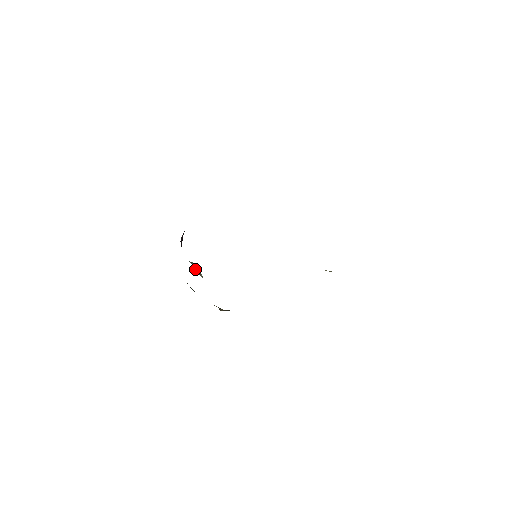
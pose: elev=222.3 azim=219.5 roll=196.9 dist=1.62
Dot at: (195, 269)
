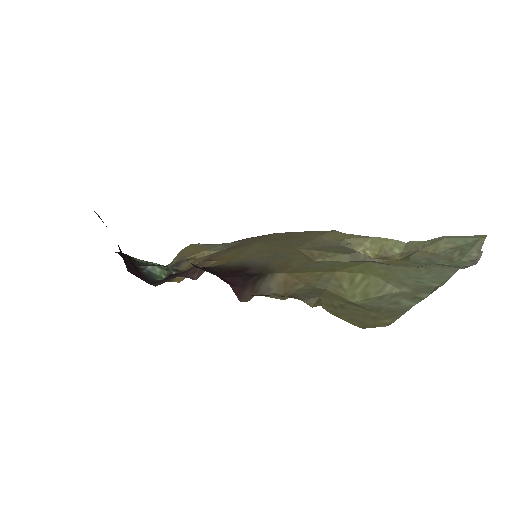
Dot at: occluded
